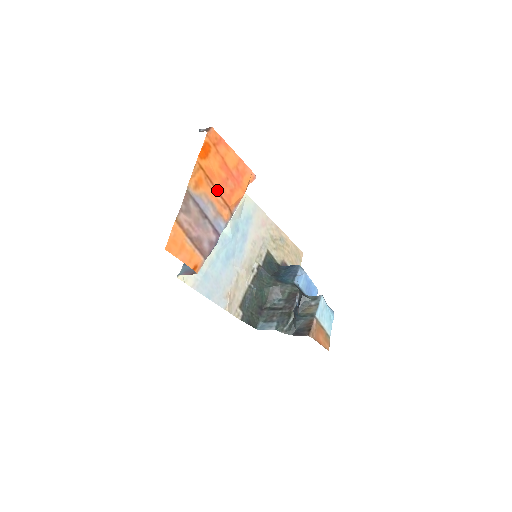
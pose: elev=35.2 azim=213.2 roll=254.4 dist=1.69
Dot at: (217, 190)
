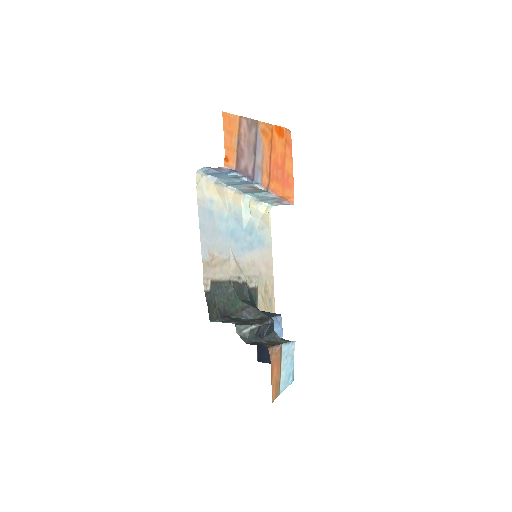
Dot at: (270, 159)
